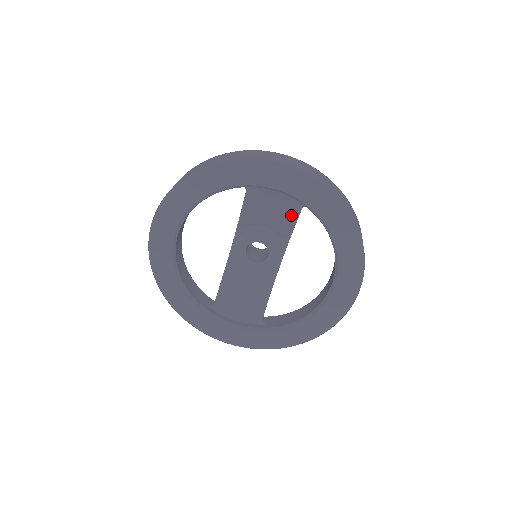
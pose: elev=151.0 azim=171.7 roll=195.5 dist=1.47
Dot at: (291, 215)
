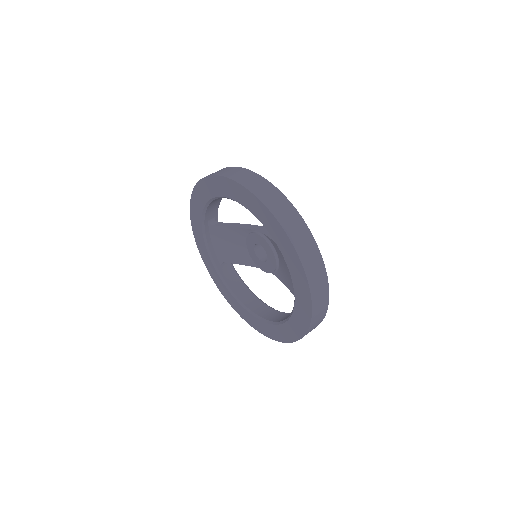
Dot at: (290, 286)
